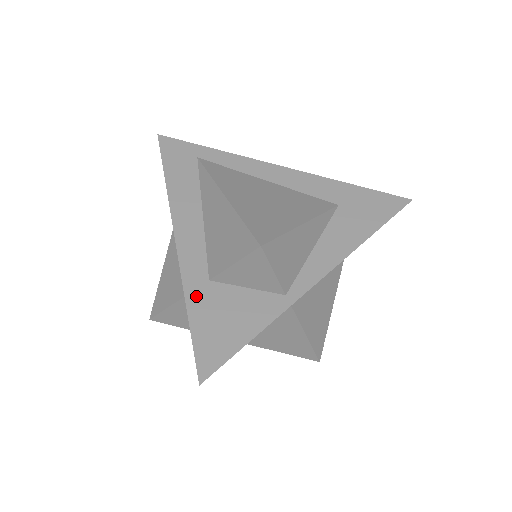
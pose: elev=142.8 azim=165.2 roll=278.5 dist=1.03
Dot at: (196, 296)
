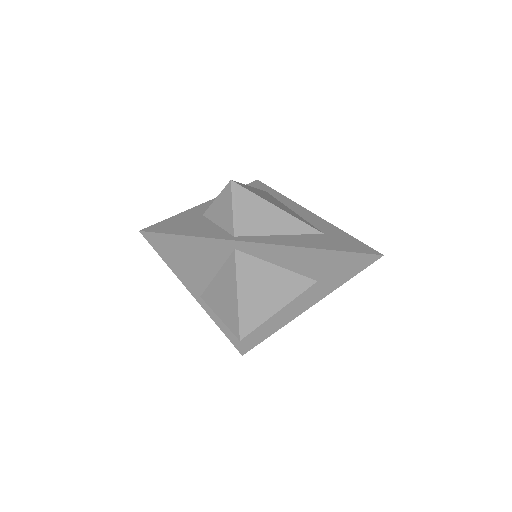
Dot at: (187, 215)
